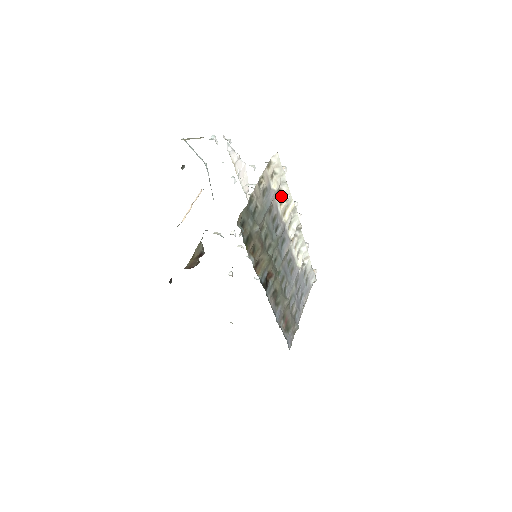
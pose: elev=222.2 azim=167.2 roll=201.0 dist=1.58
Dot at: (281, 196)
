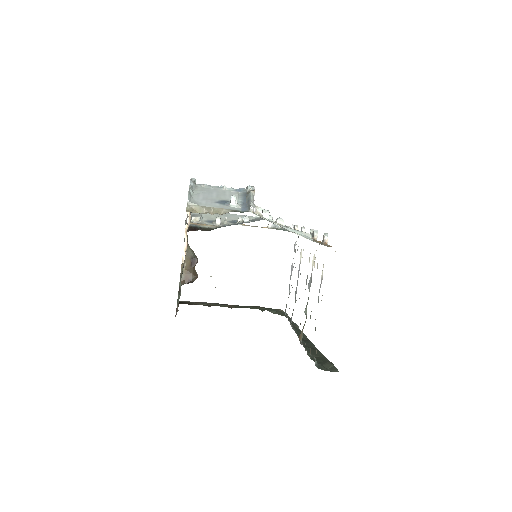
Dot at: occluded
